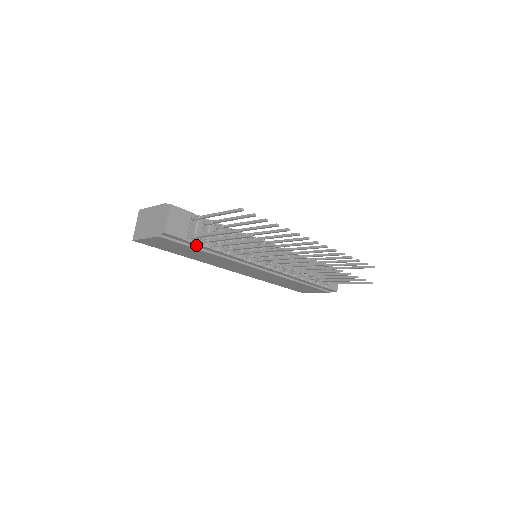
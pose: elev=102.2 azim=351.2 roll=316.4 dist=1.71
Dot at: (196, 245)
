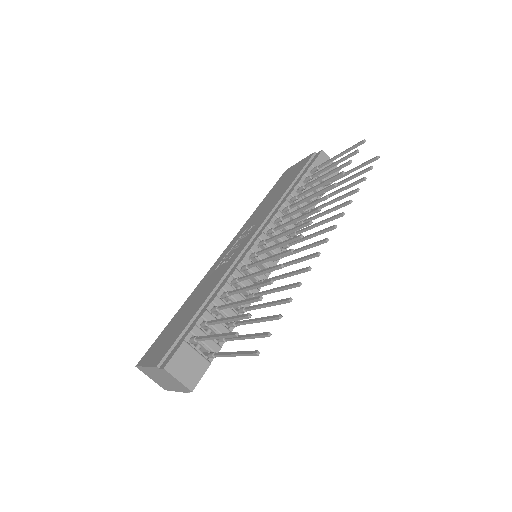
Dot at: occluded
